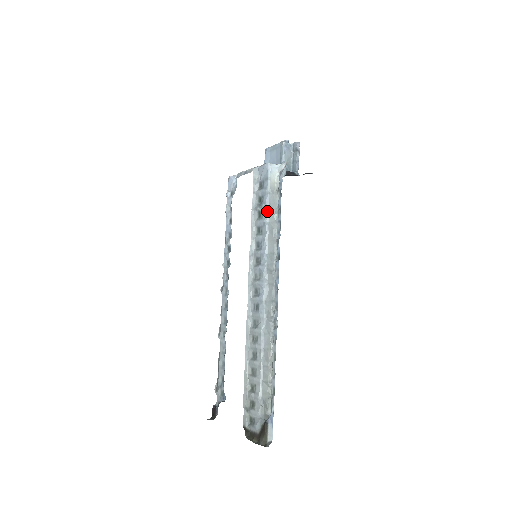
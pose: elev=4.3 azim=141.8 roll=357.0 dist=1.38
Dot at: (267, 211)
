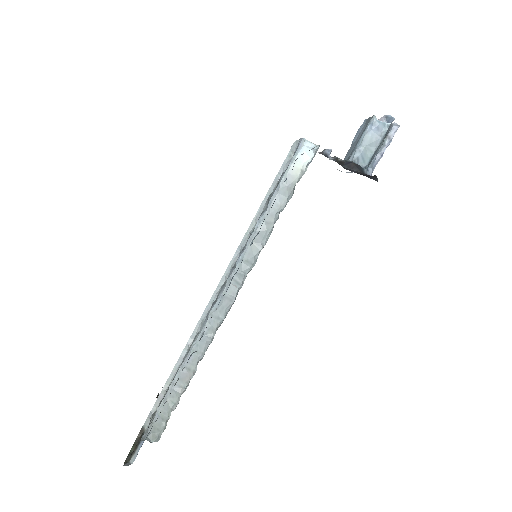
Dot at: (268, 204)
